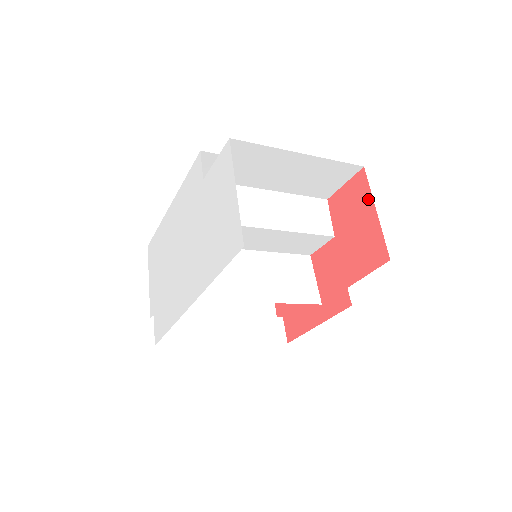
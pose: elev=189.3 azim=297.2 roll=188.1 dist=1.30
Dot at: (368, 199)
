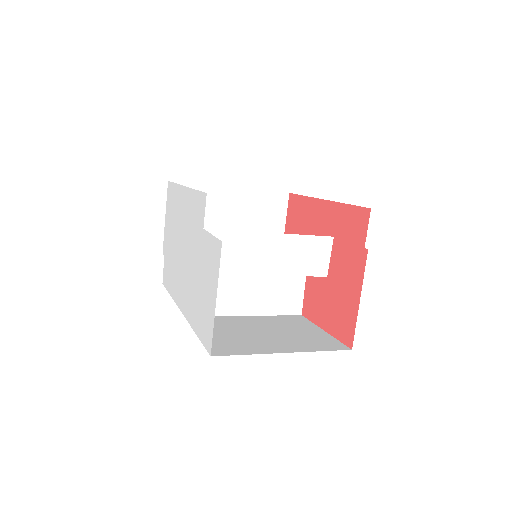
Dot at: (359, 282)
